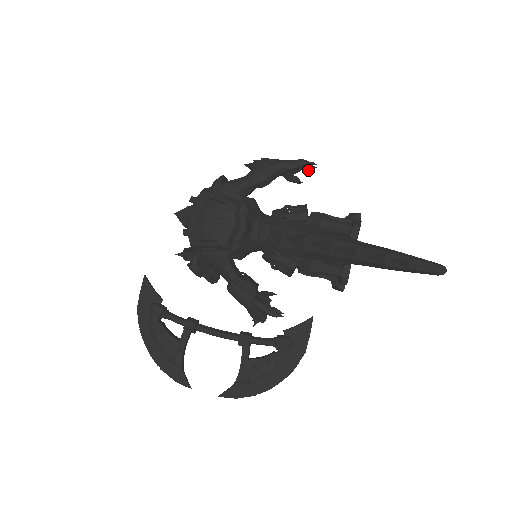
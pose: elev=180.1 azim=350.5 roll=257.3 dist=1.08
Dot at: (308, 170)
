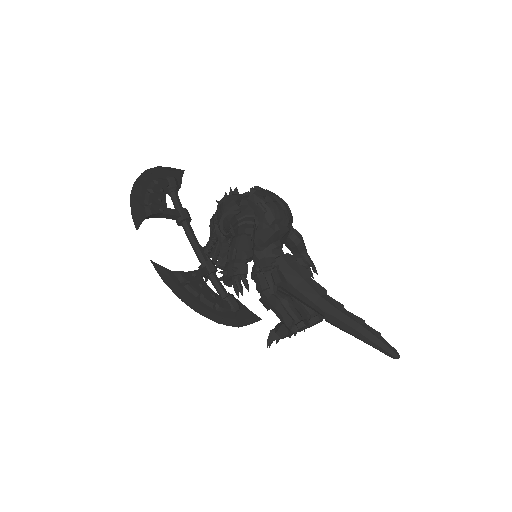
Dot at: occluded
